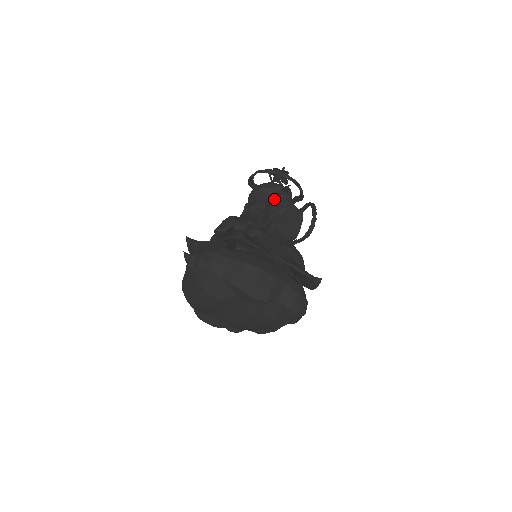
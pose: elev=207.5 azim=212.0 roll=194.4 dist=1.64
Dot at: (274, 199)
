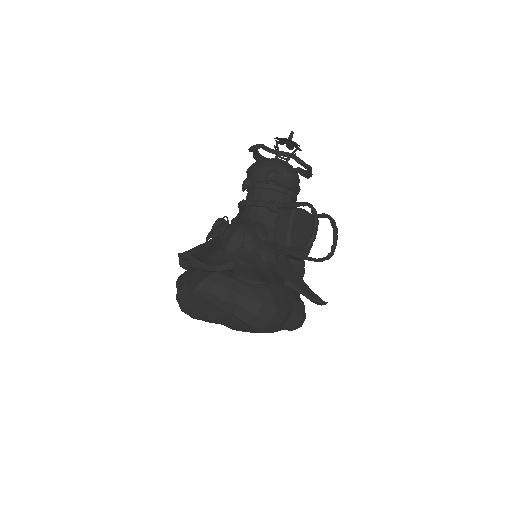
Dot at: (293, 212)
